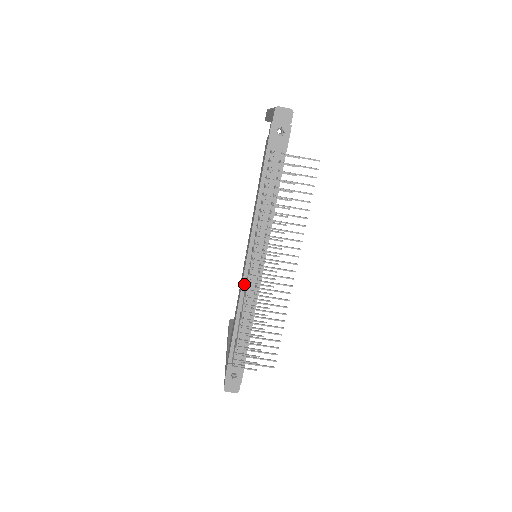
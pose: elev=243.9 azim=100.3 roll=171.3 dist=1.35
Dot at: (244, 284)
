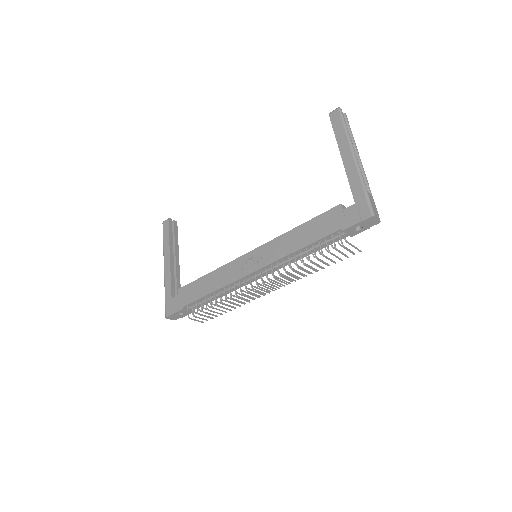
Dot at: (238, 281)
